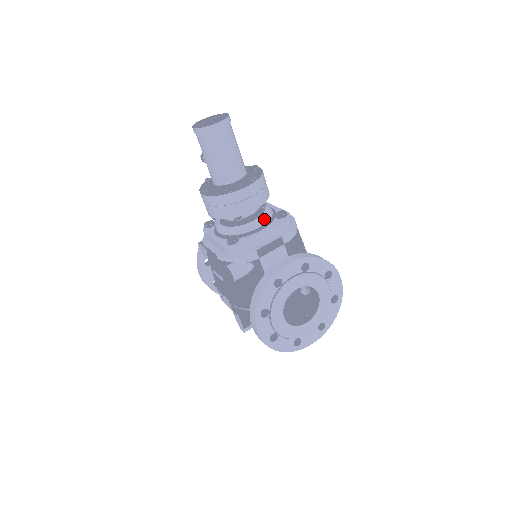
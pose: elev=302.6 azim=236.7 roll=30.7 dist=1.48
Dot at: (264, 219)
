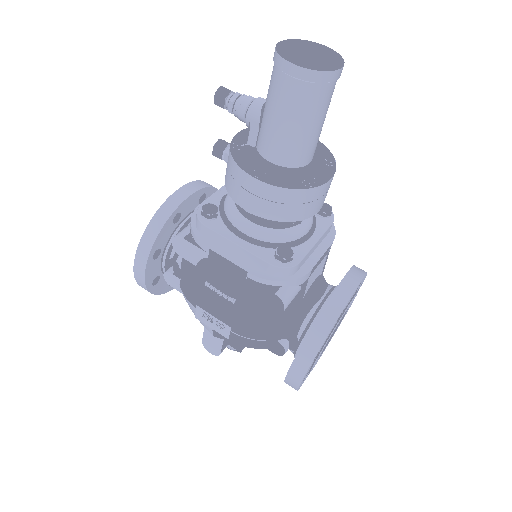
Dot at: (312, 218)
